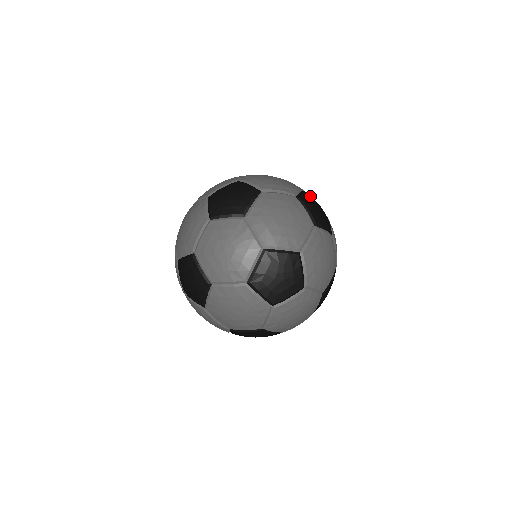
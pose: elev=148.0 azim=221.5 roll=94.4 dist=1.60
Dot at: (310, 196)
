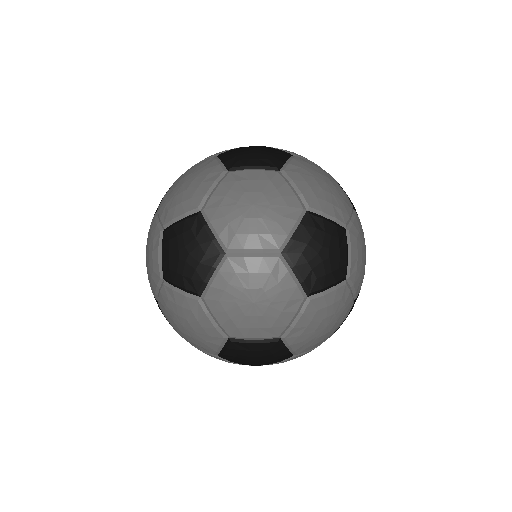
Dot at: occluded
